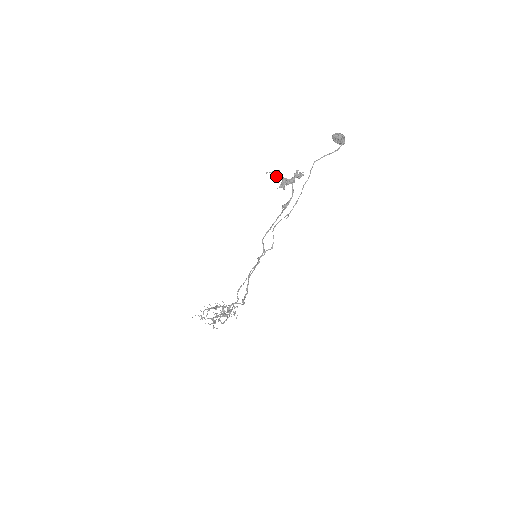
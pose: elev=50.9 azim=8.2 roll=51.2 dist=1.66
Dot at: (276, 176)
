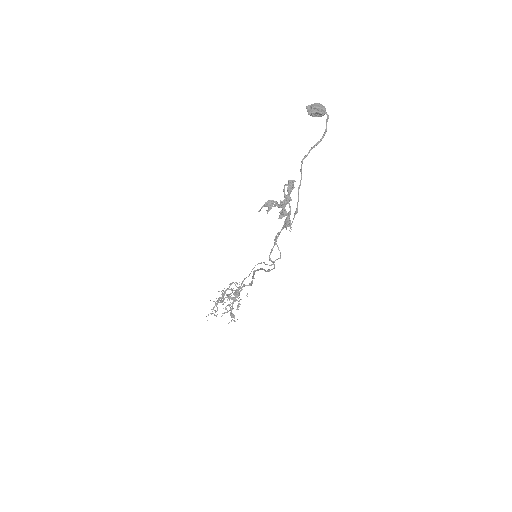
Dot at: occluded
